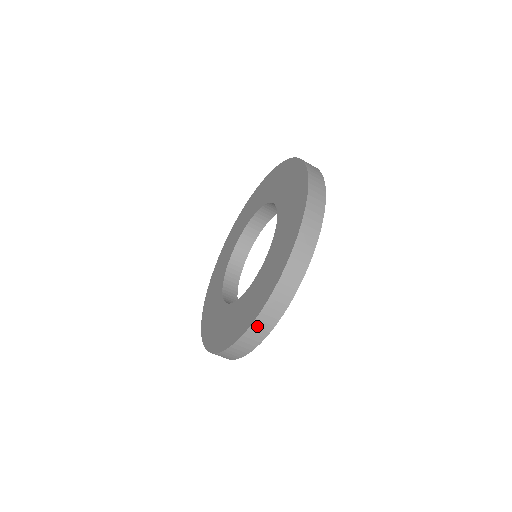
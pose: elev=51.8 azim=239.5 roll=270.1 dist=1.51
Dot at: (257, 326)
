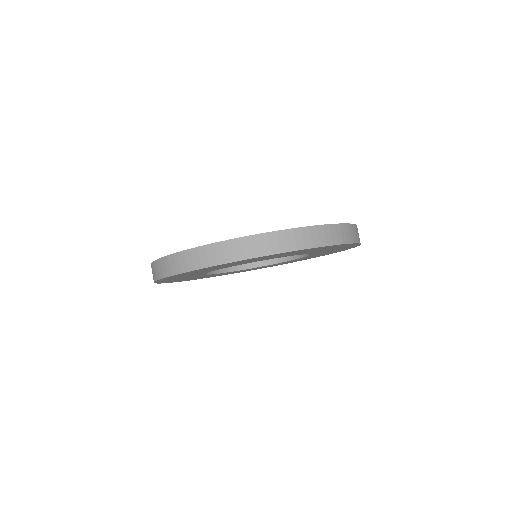
Dot at: (165, 262)
